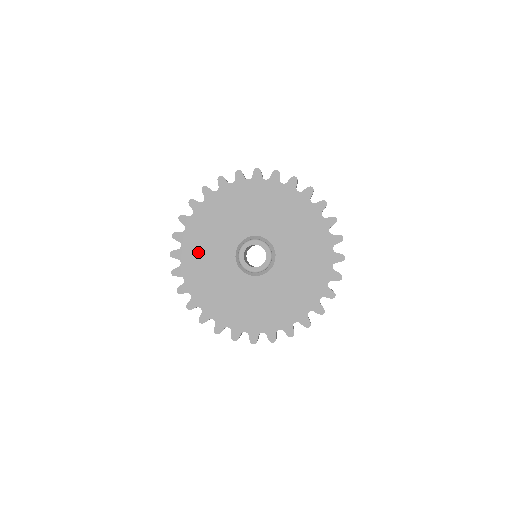
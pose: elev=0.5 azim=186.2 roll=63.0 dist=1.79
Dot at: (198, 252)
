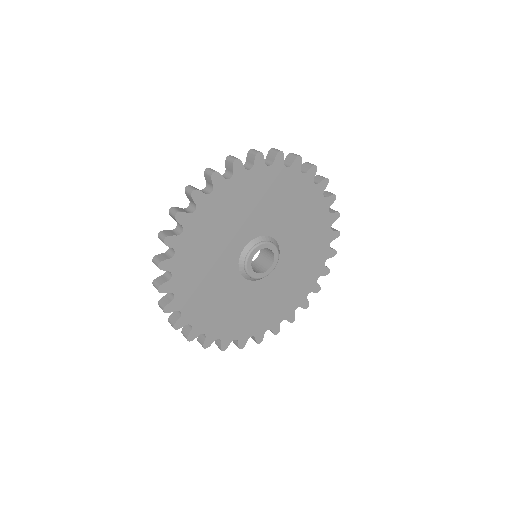
Dot at: (221, 318)
